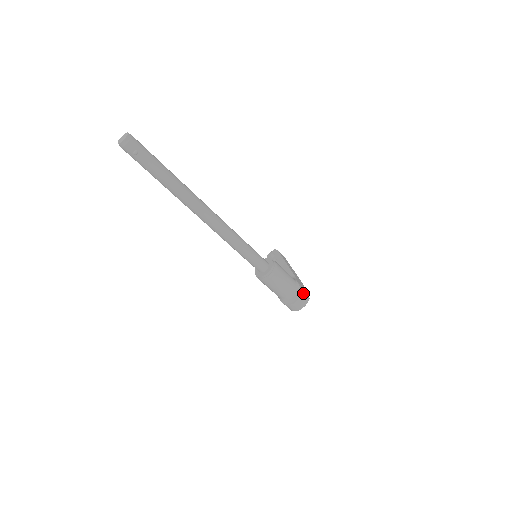
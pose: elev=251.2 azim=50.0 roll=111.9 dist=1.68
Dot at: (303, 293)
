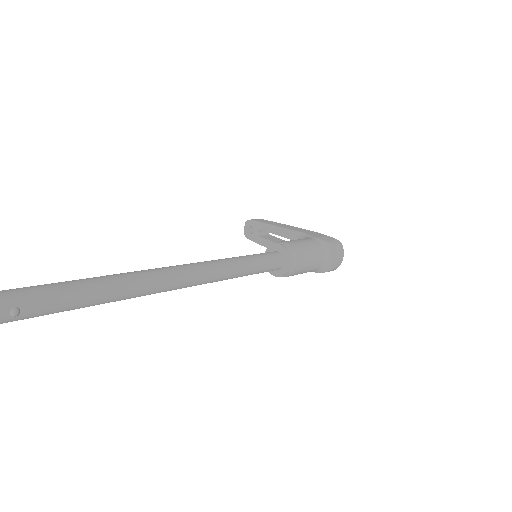
Dot at: (333, 244)
